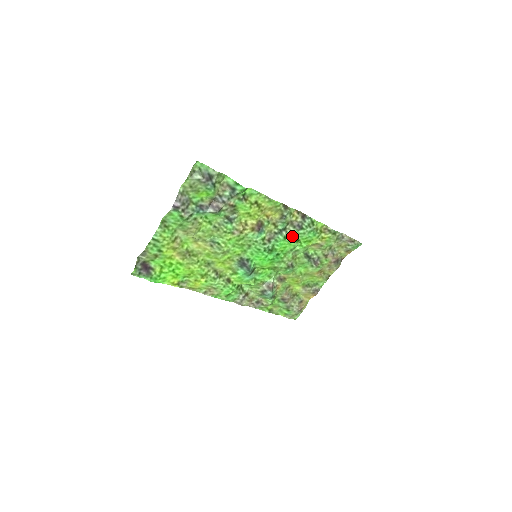
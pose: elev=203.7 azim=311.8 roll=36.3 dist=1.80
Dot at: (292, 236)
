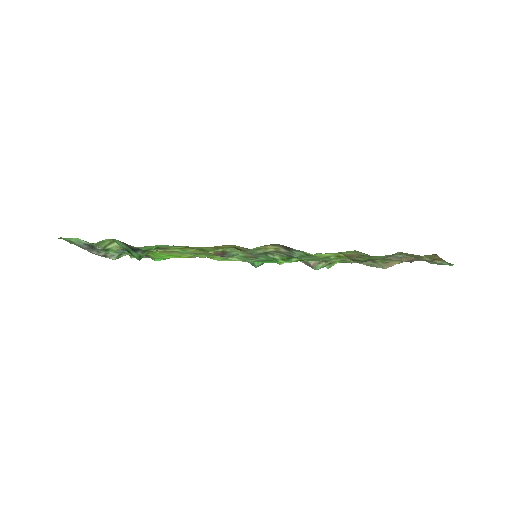
Dot at: (286, 258)
